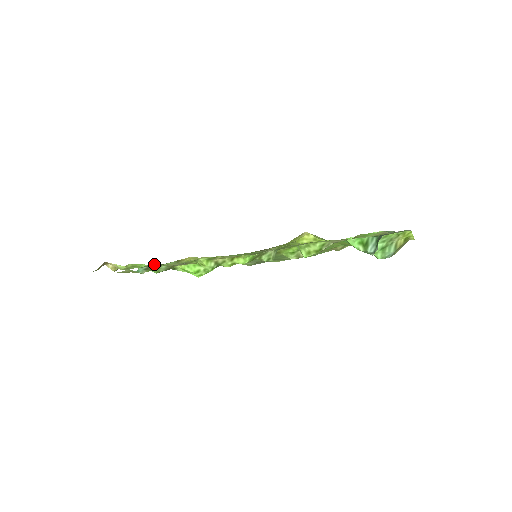
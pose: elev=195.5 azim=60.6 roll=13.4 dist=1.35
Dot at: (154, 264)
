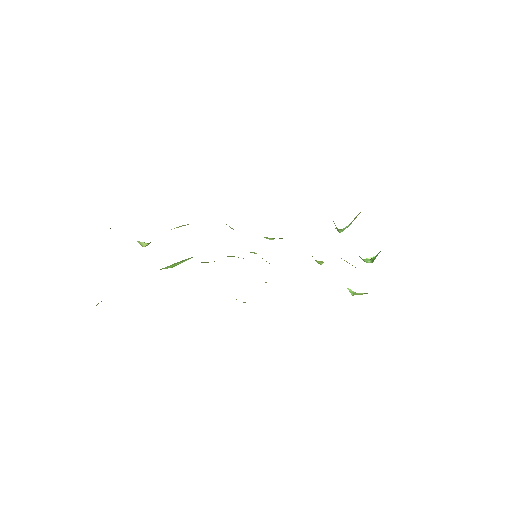
Dot at: occluded
